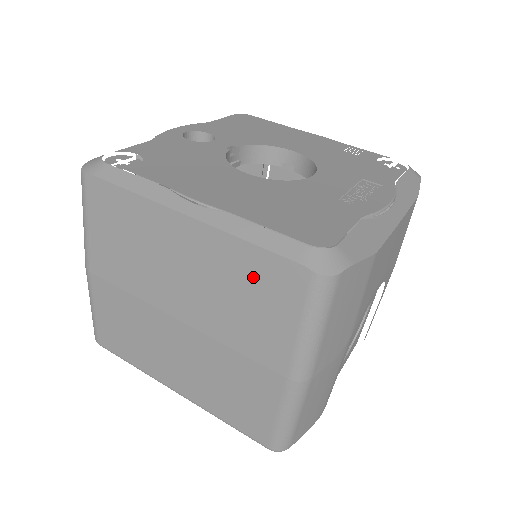
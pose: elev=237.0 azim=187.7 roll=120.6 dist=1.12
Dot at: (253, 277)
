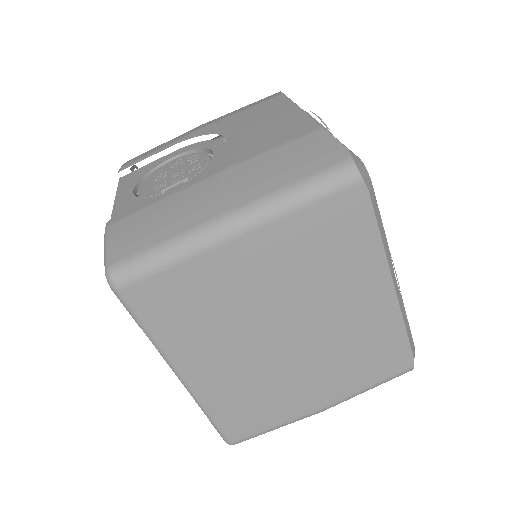
Dot at: (382, 348)
